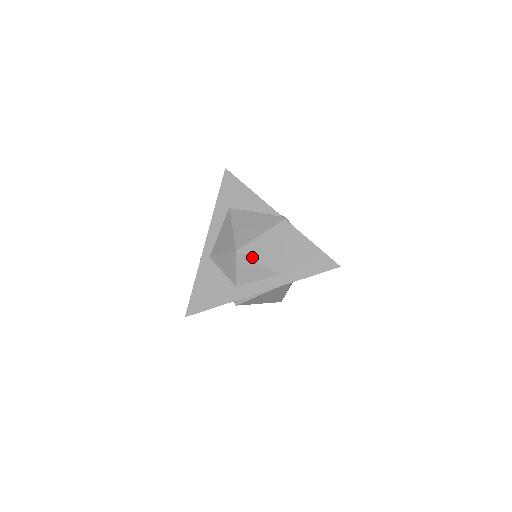
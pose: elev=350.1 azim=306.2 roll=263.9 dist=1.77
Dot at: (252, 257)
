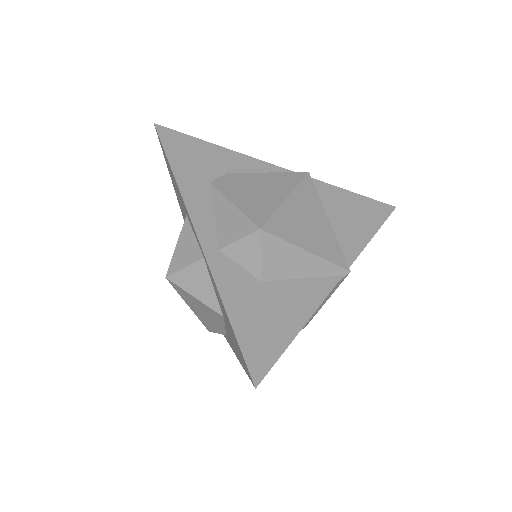
Dot at: occluded
